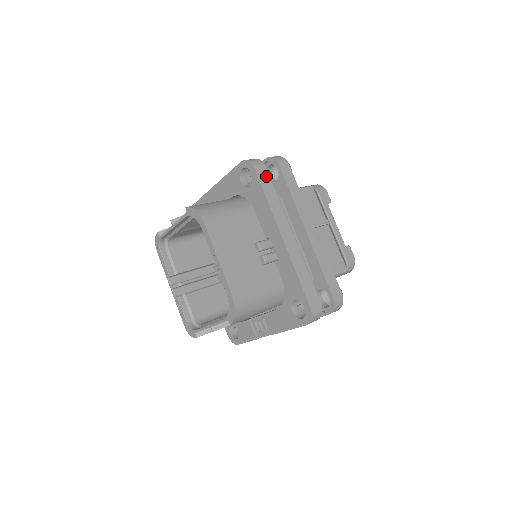
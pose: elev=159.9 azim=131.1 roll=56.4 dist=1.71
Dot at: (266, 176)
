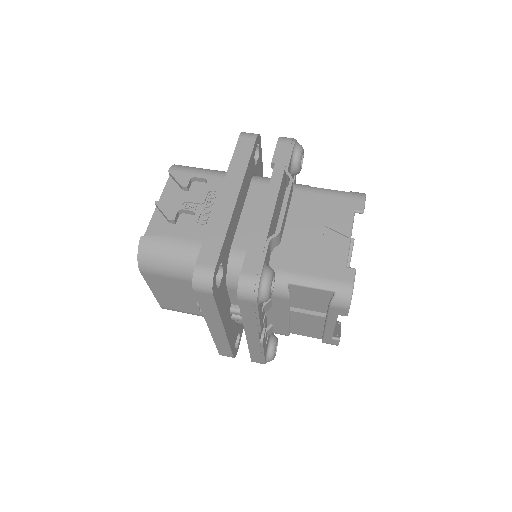
Dot at: (209, 299)
